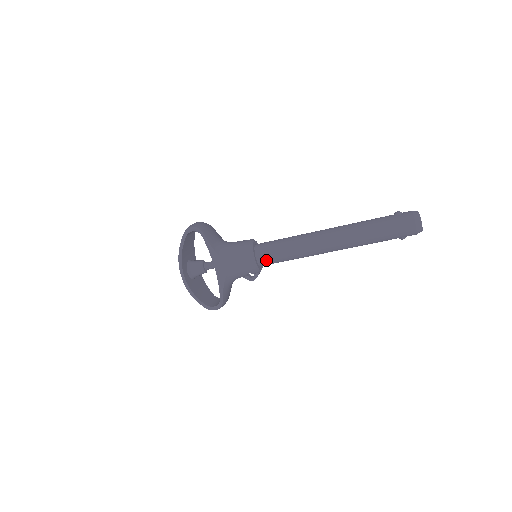
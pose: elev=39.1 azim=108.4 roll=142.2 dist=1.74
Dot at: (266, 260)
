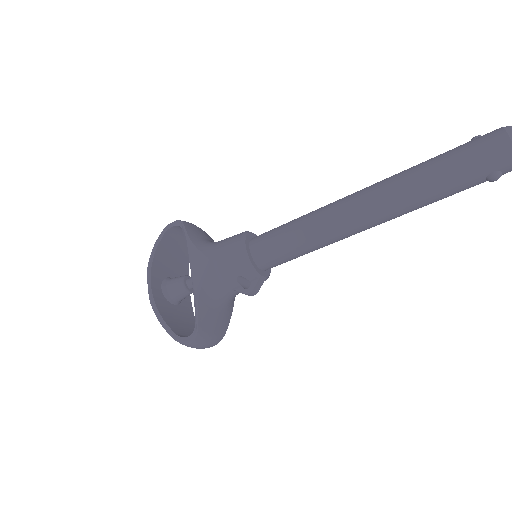
Dot at: (264, 251)
